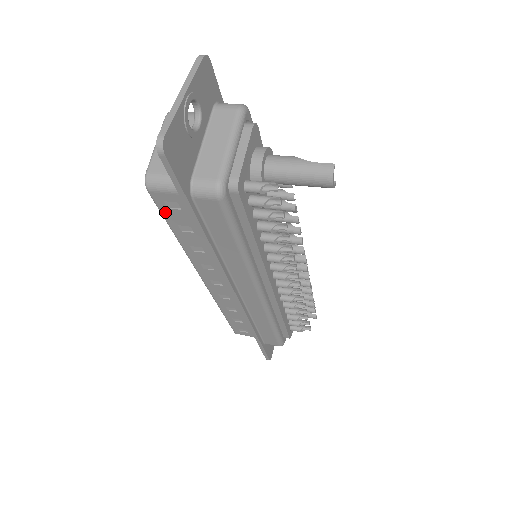
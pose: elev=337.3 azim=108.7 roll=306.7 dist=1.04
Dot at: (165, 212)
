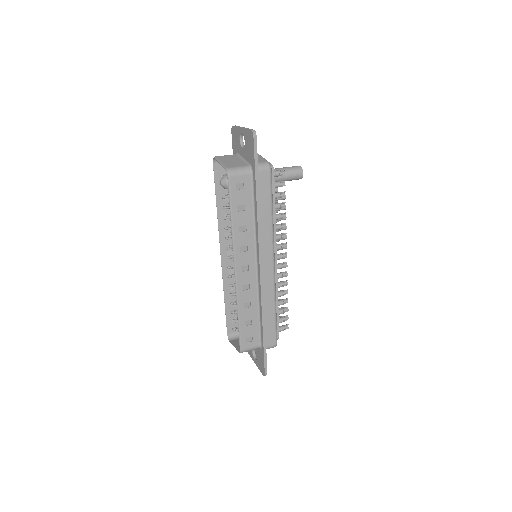
Dot at: (233, 194)
